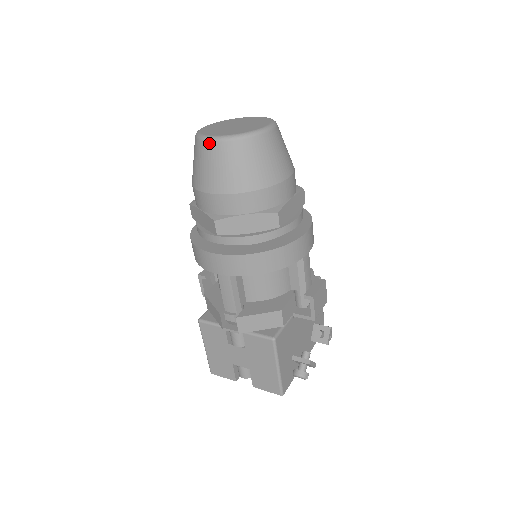
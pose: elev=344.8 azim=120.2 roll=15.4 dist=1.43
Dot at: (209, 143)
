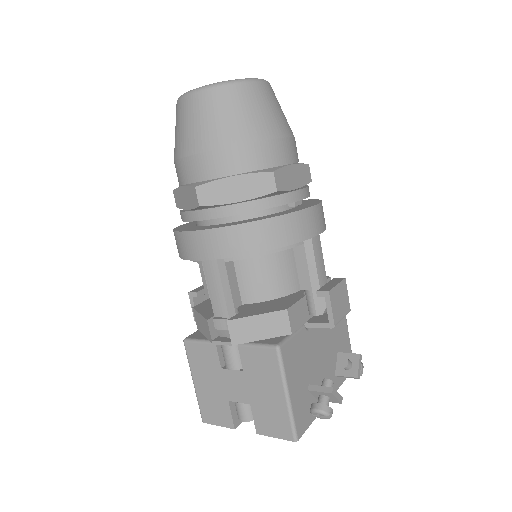
Dot at: (189, 97)
